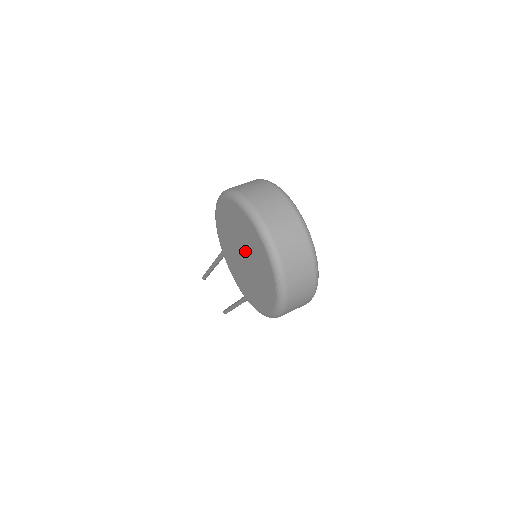
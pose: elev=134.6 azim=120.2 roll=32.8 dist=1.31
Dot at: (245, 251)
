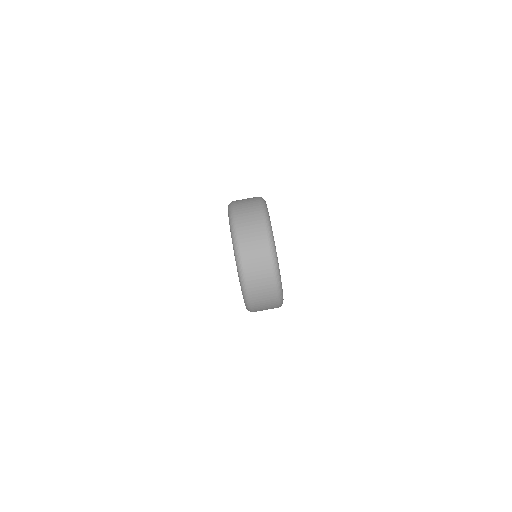
Dot at: occluded
